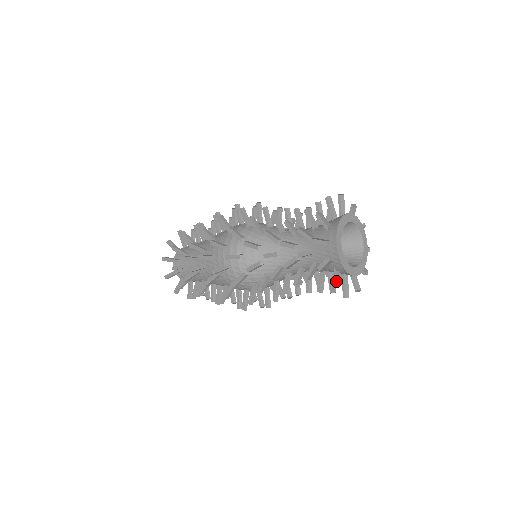
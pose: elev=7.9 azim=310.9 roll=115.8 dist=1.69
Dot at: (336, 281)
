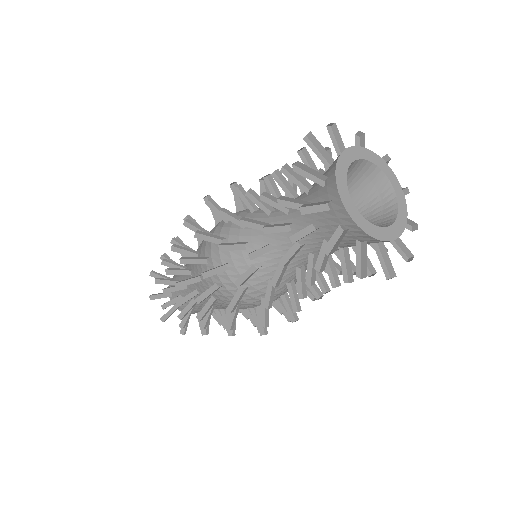
Dot at: (319, 210)
